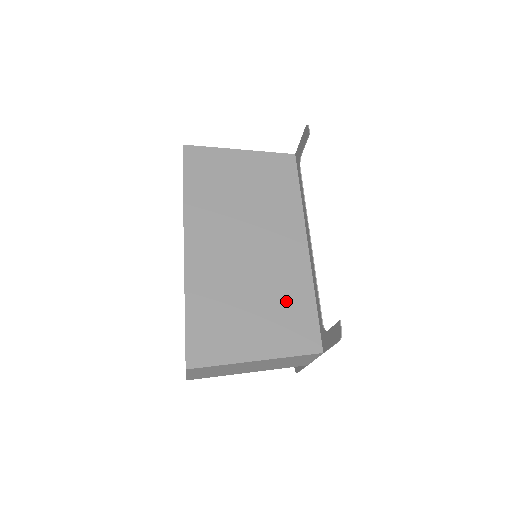
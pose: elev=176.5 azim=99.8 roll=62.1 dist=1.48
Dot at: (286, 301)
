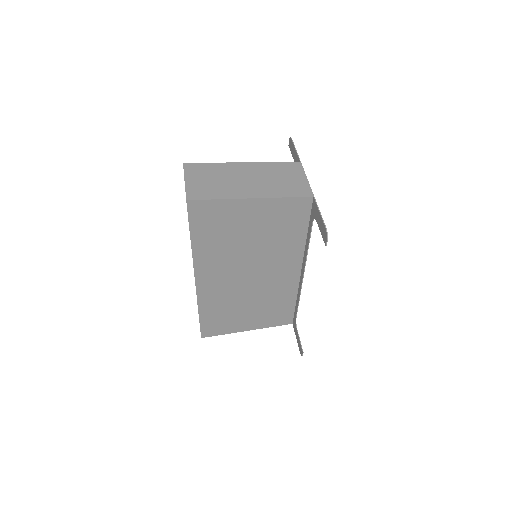
Dot at: (273, 304)
